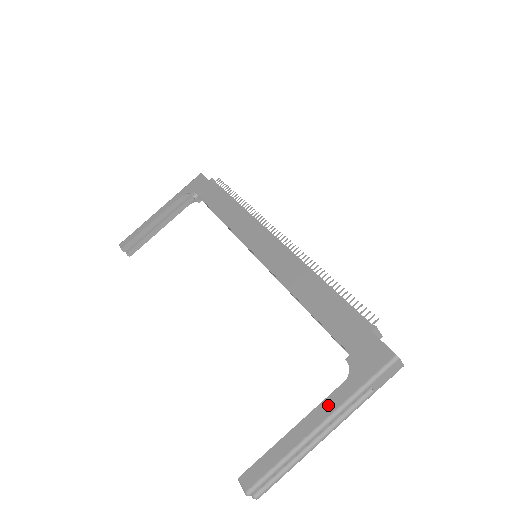
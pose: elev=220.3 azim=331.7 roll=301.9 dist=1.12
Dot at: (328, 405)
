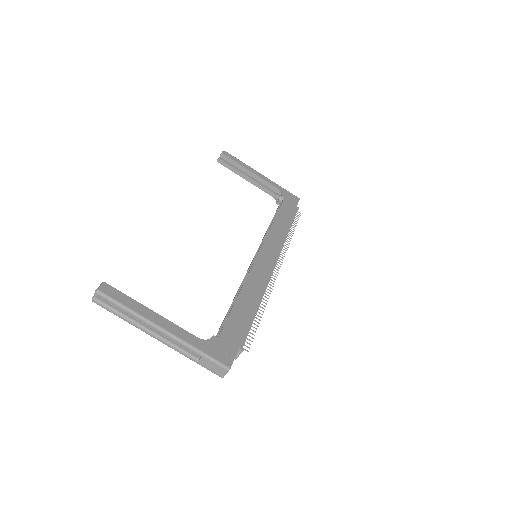
Dot at: (179, 331)
